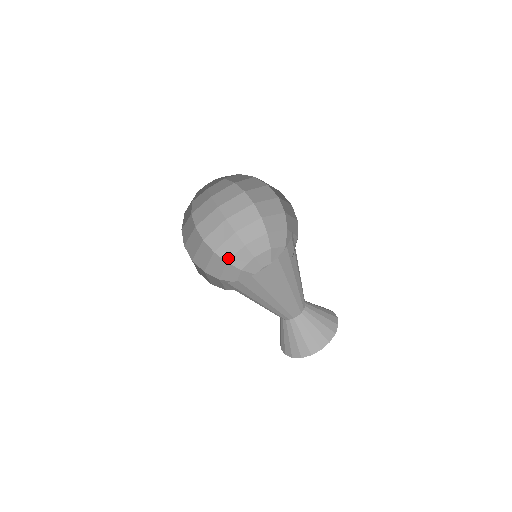
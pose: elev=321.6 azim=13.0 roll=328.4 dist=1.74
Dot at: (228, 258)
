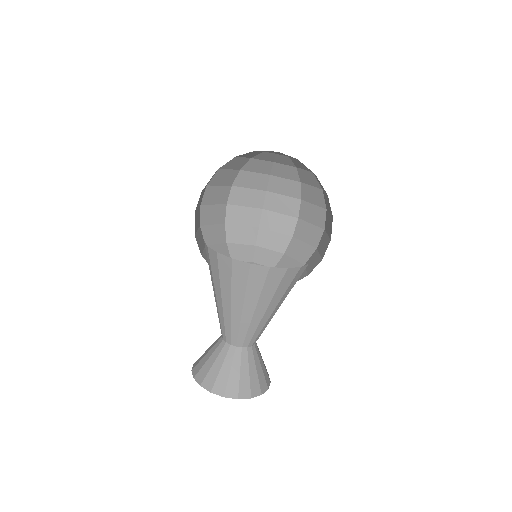
Dot at: (201, 251)
